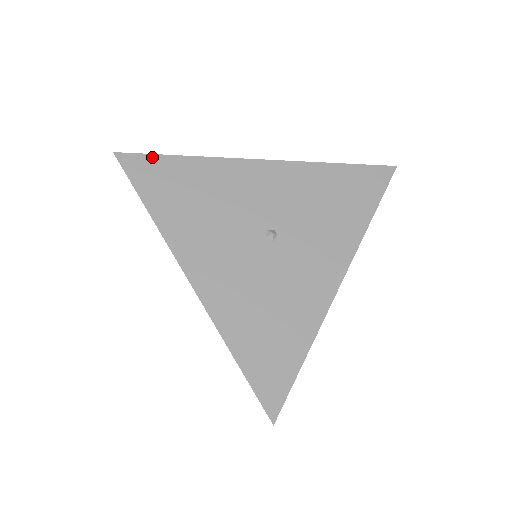
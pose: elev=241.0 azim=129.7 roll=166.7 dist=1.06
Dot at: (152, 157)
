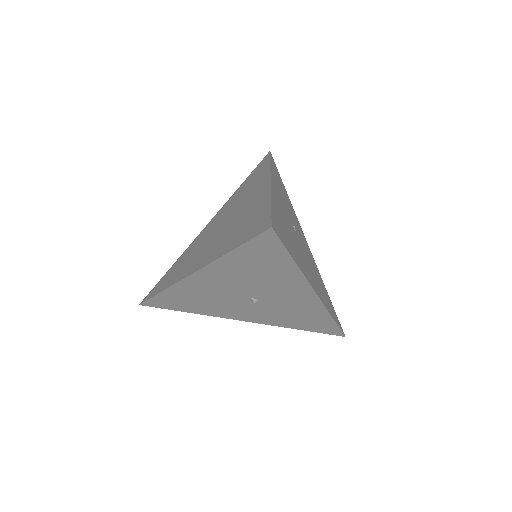
Dot at: (282, 248)
